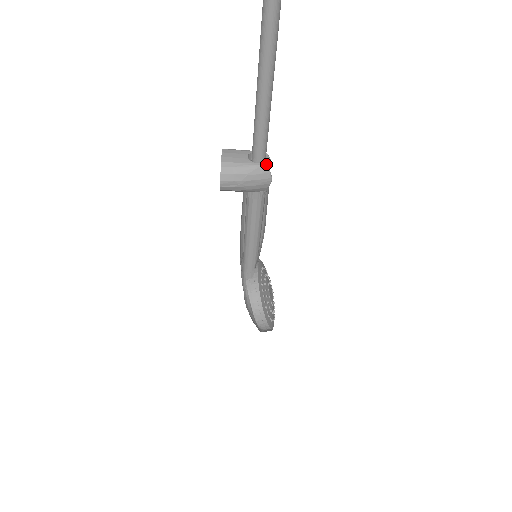
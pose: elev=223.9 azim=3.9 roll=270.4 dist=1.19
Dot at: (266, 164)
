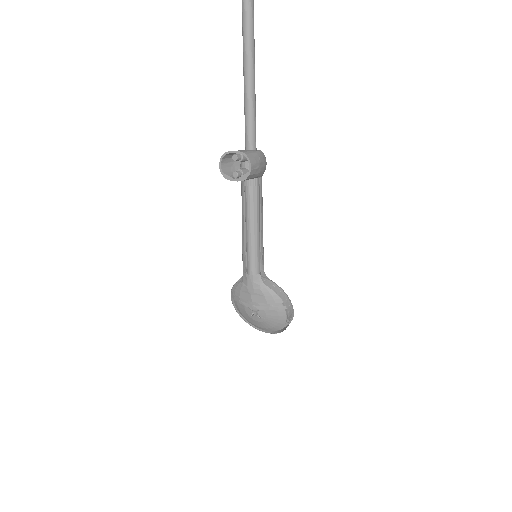
Dot at: occluded
